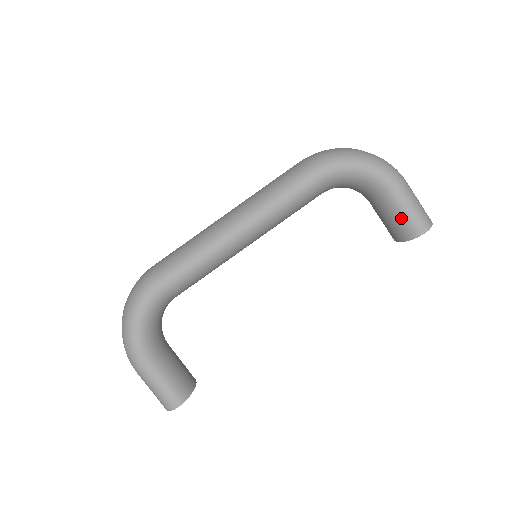
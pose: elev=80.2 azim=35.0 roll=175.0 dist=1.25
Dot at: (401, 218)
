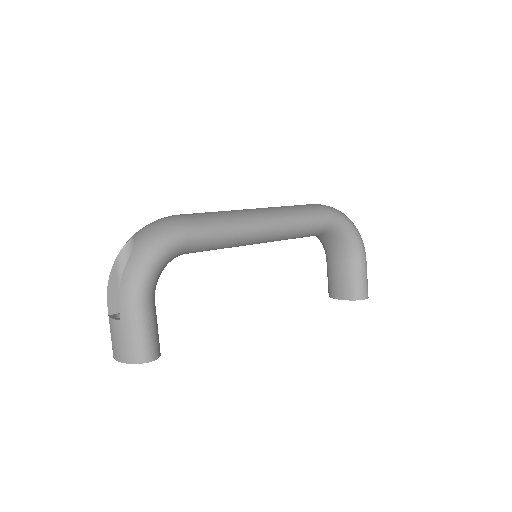
Dot at: (357, 281)
